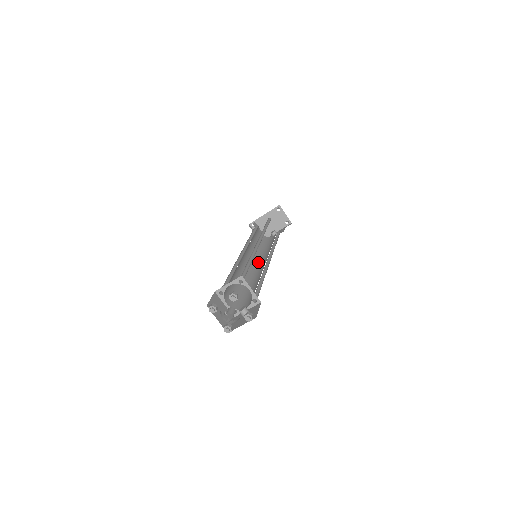
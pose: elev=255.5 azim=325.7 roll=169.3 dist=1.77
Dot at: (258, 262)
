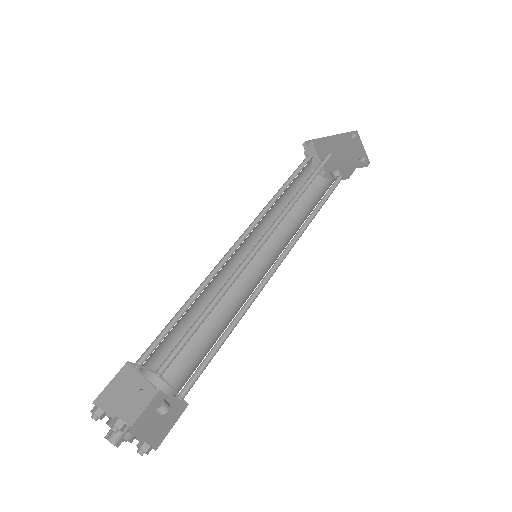
Dot at: (265, 254)
